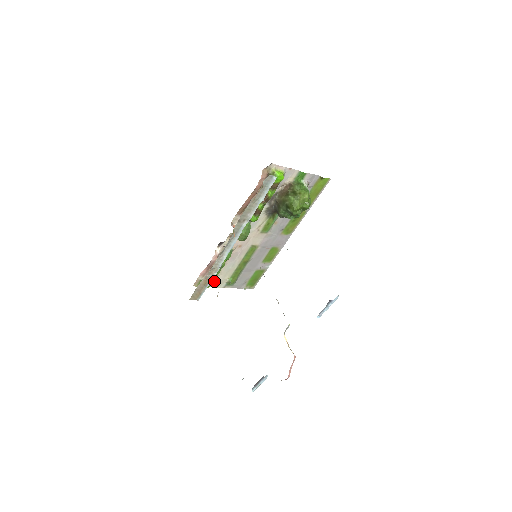
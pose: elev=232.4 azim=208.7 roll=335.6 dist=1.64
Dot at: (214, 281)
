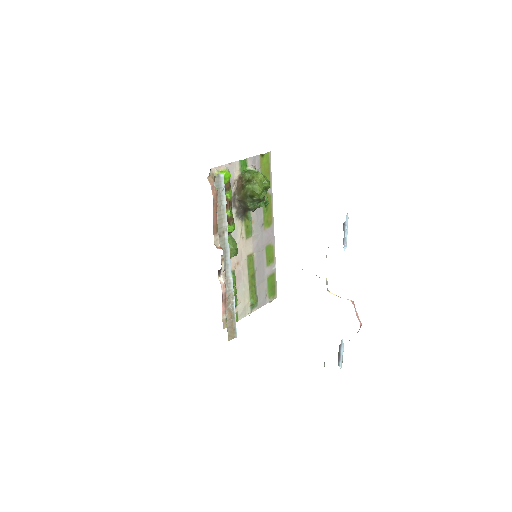
Dot at: (238, 312)
